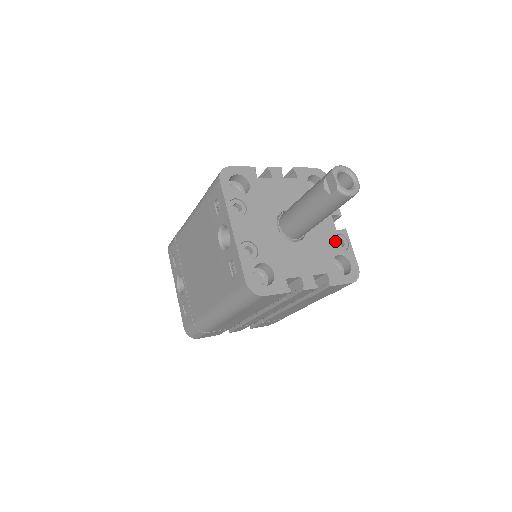
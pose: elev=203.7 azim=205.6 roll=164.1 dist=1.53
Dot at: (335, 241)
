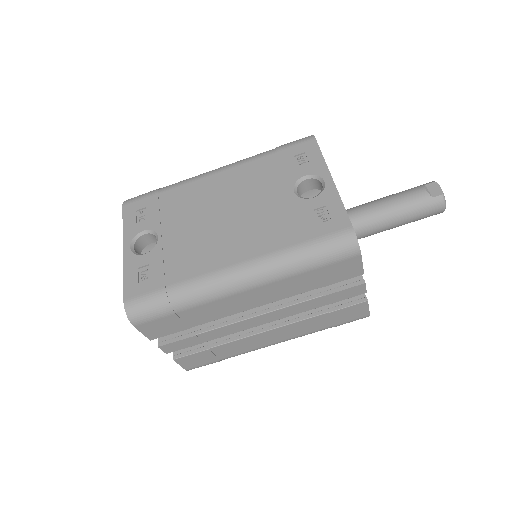
Dot at: occluded
